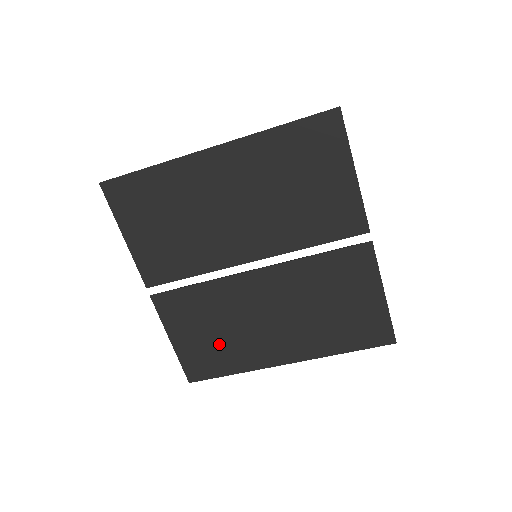
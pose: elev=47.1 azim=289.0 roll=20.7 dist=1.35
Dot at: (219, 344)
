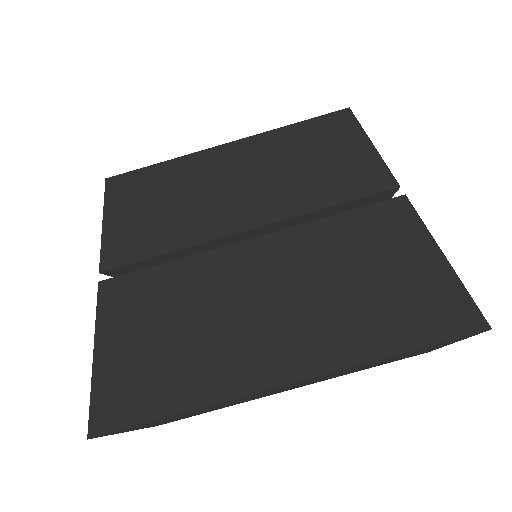
Dot at: (171, 351)
